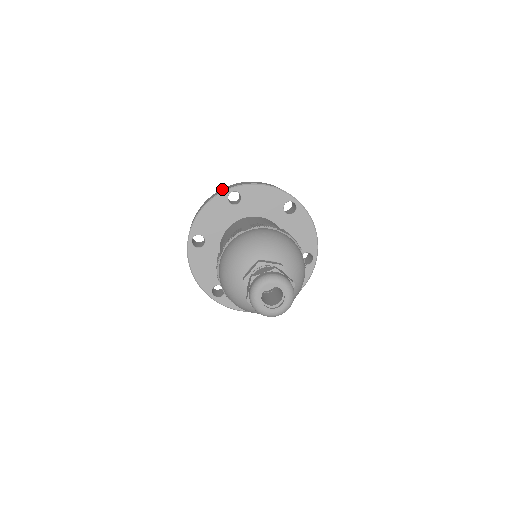
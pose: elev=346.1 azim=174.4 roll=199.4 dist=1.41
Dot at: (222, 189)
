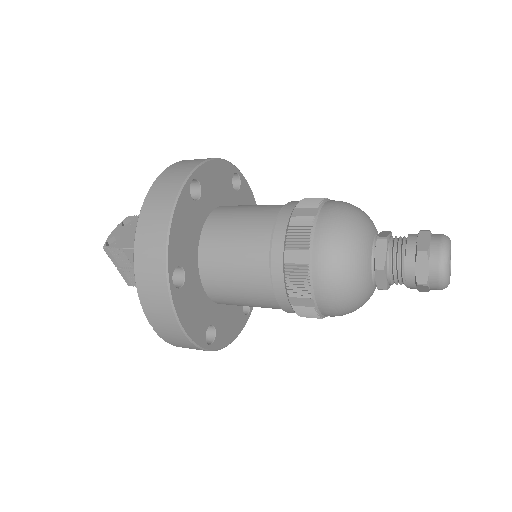
Dot at: (160, 185)
